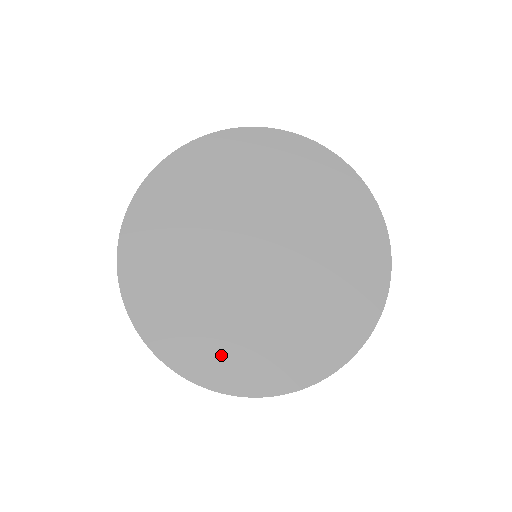
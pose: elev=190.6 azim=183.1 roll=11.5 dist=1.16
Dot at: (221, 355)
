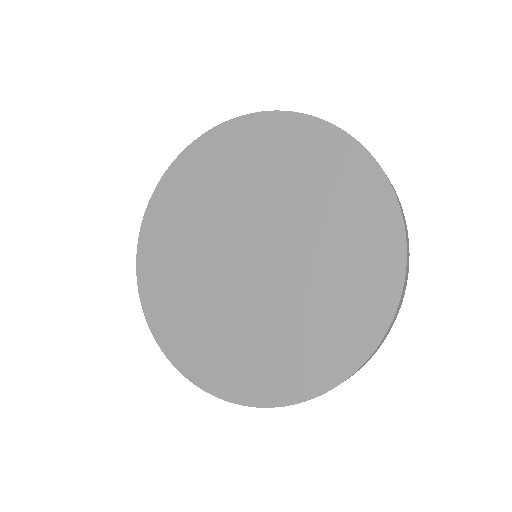
Dot at: (281, 366)
